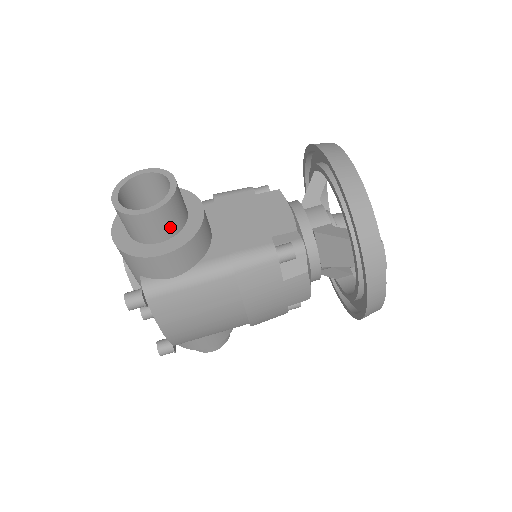
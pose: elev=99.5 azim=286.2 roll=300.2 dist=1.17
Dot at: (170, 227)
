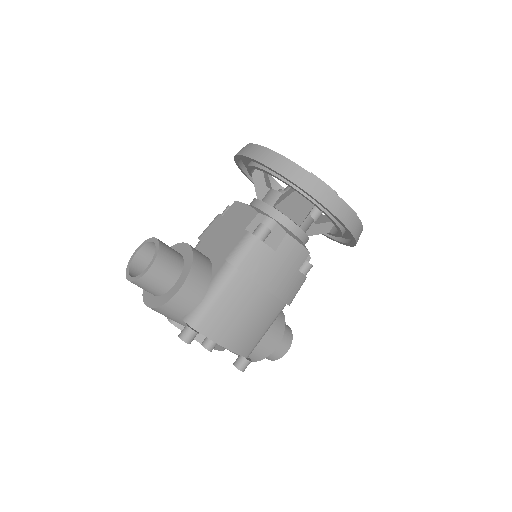
Dot at: (173, 269)
